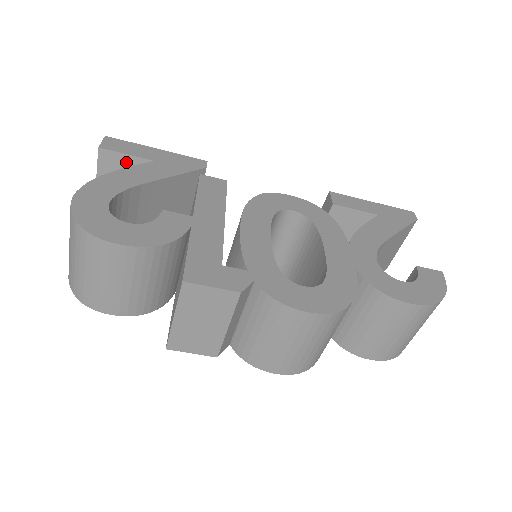
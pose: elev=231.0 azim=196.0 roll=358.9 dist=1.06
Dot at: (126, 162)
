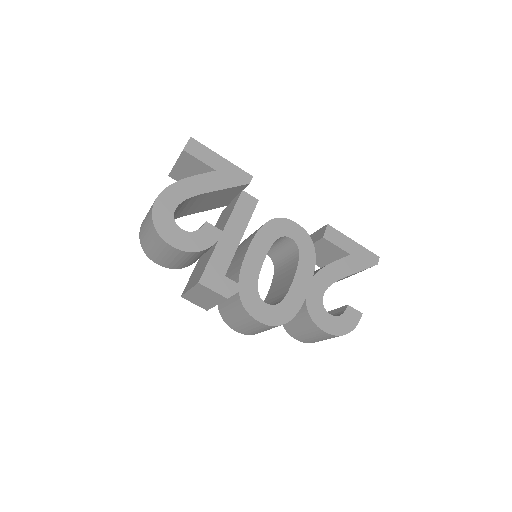
Dot at: (198, 163)
